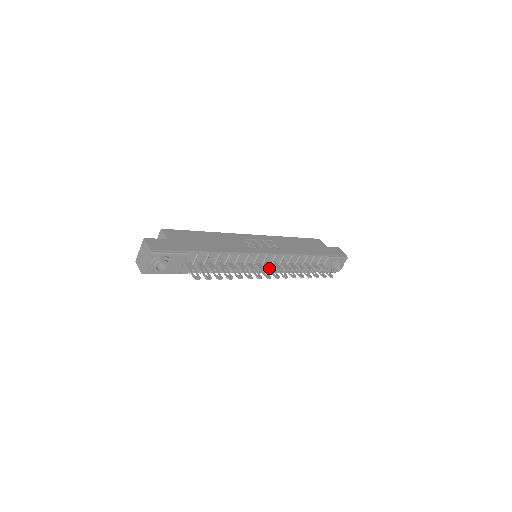
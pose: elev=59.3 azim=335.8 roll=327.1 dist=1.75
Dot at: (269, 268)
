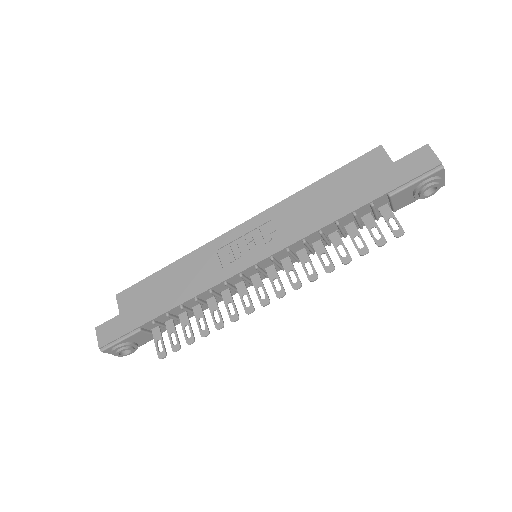
Dot at: (271, 279)
